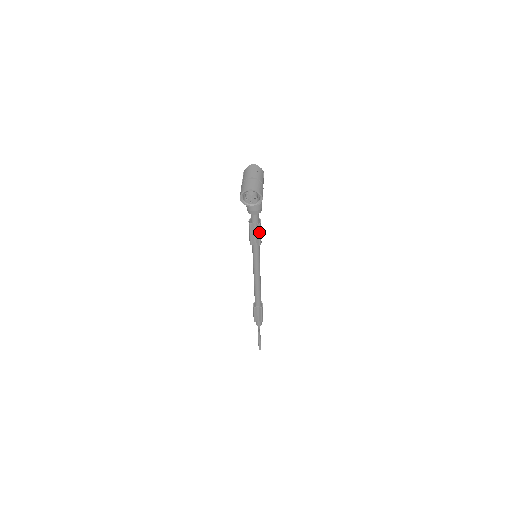
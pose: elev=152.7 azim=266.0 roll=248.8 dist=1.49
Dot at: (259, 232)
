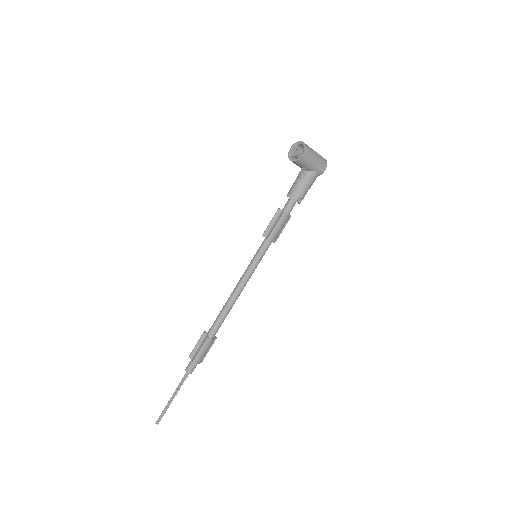
Dot at: (278, 222)
